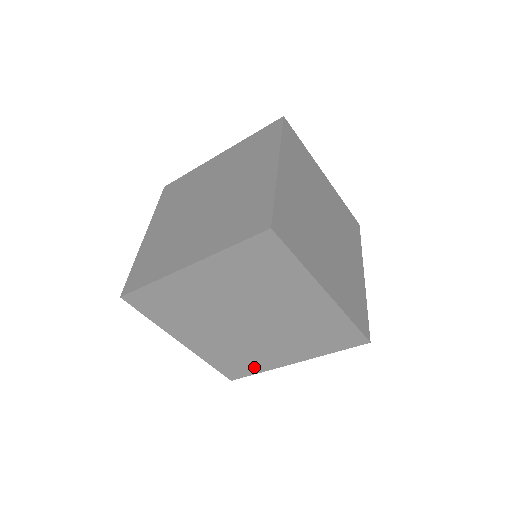
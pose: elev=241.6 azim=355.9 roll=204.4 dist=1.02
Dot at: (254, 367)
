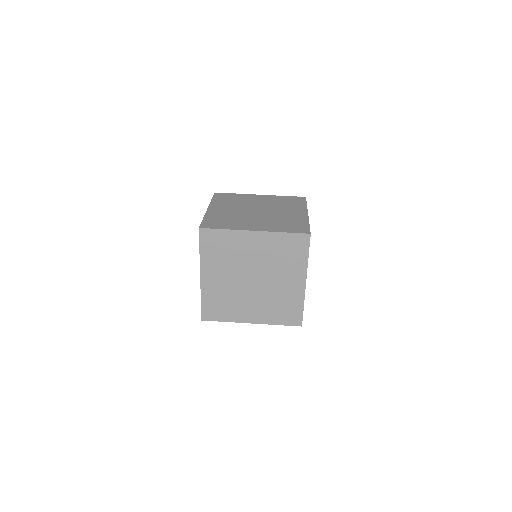
Dot at: (226, 316)
